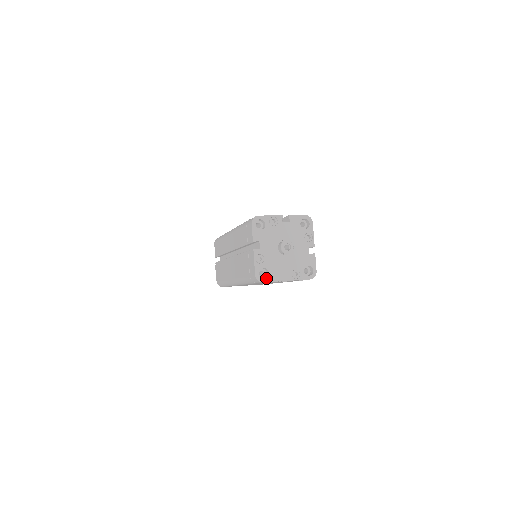
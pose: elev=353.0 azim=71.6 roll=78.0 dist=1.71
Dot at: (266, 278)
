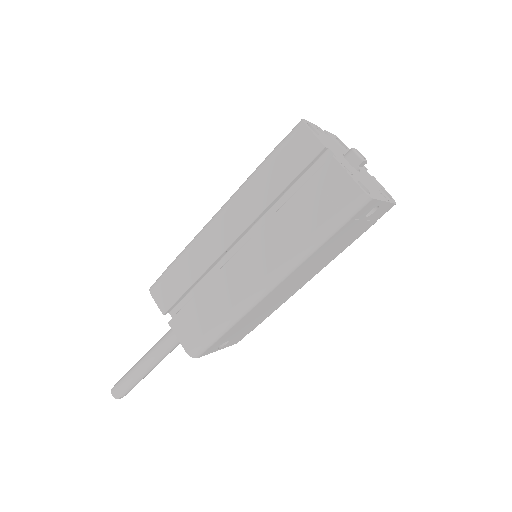
Dot at: (370, 194)
